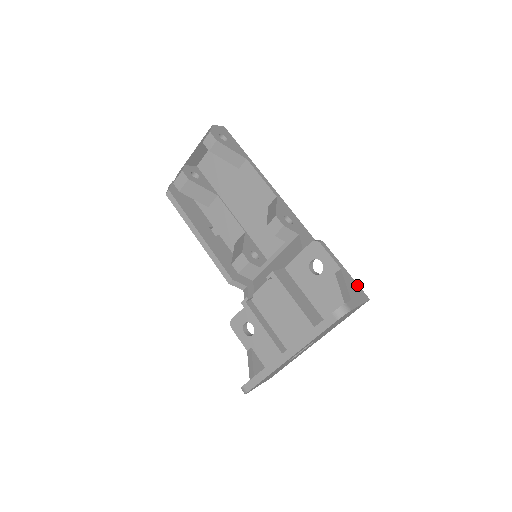
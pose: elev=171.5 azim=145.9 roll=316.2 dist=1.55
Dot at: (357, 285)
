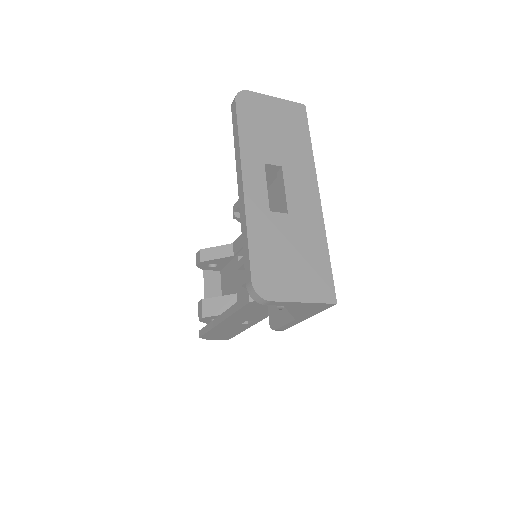
Dot at: occluded
